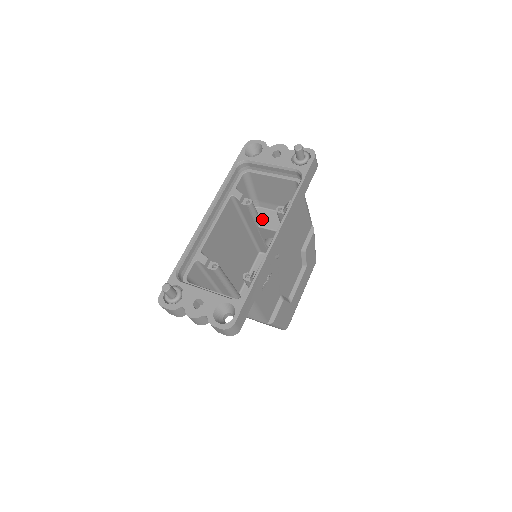
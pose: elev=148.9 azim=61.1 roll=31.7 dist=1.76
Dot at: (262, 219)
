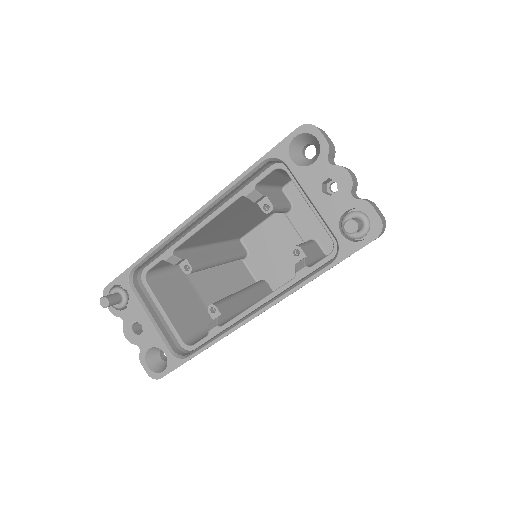
Dot at: (293, 205)
